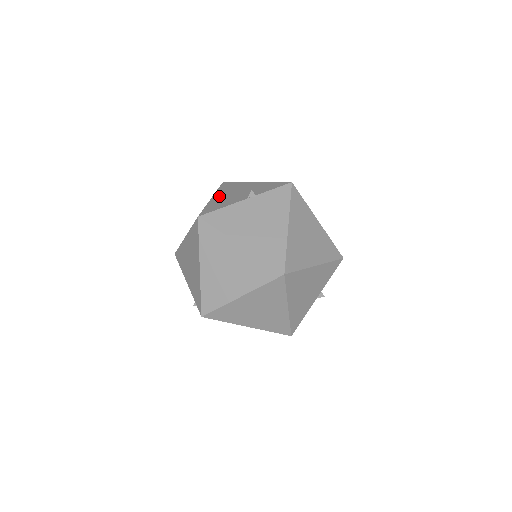
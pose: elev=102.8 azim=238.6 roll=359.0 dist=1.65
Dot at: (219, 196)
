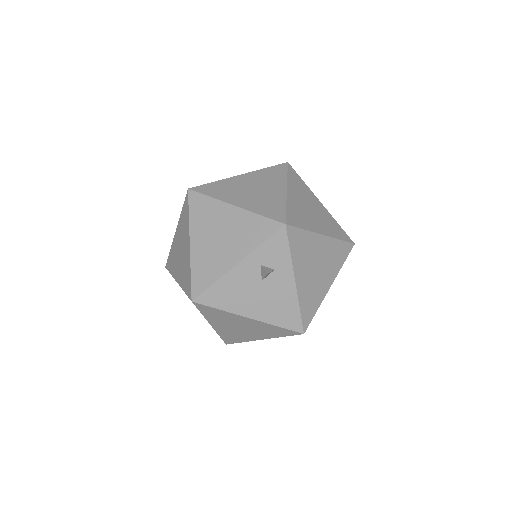
Dot at: occluded
